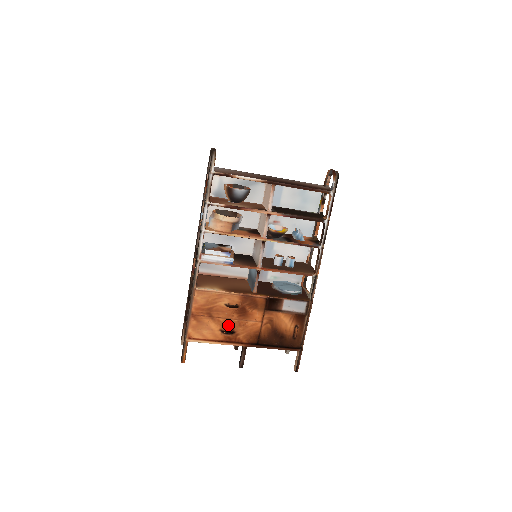
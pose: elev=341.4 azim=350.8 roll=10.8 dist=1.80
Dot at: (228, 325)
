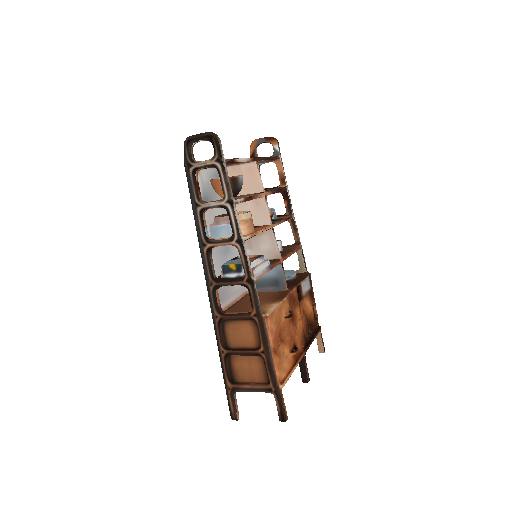
Dot at: (291, 341)
